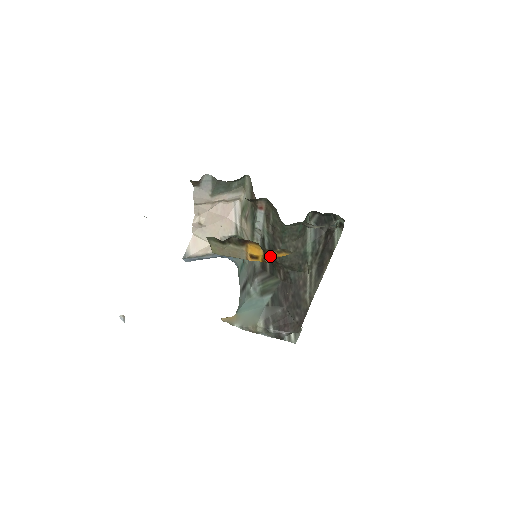
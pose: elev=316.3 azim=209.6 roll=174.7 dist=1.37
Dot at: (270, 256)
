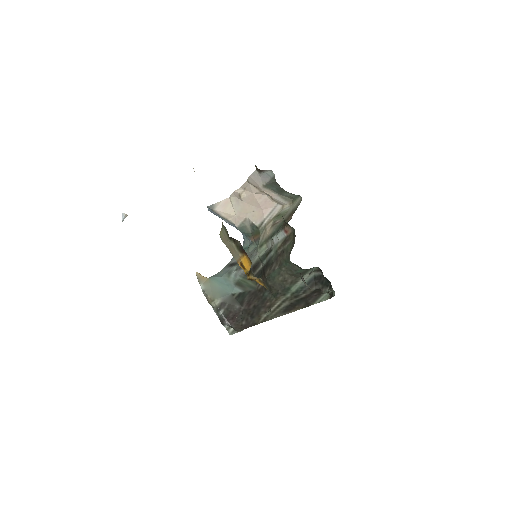
Dot at: (252, 278)
